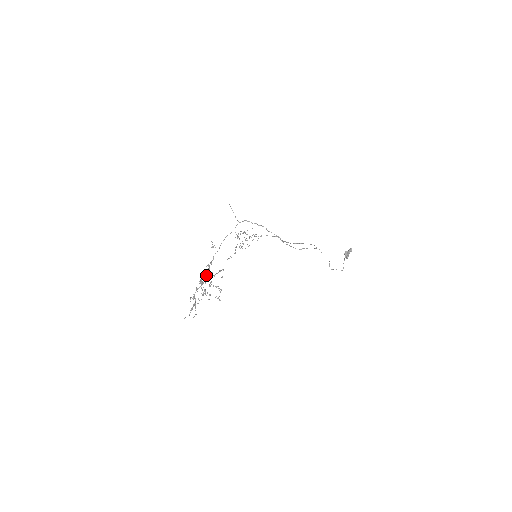
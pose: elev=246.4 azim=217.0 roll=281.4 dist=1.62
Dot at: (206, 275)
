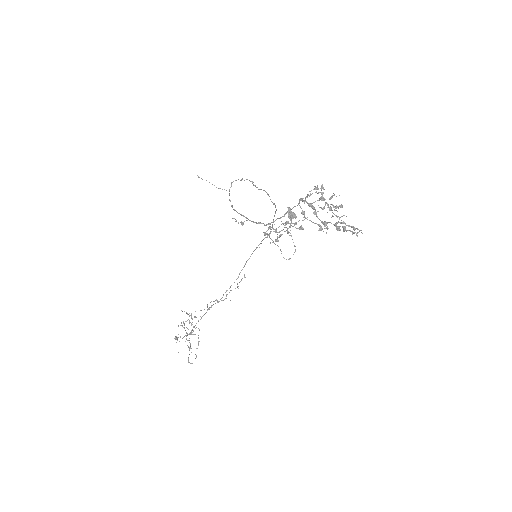
Dot at: (300, 198)
